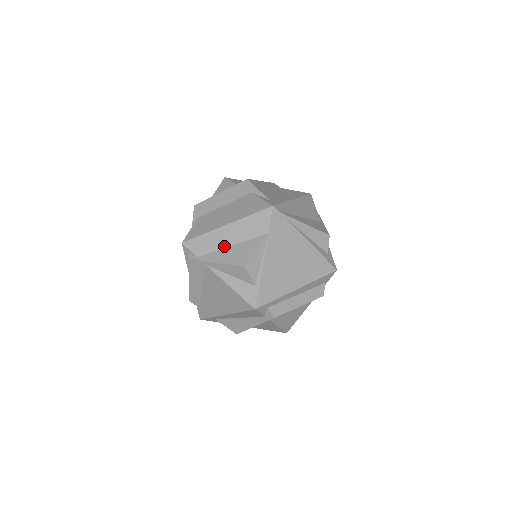
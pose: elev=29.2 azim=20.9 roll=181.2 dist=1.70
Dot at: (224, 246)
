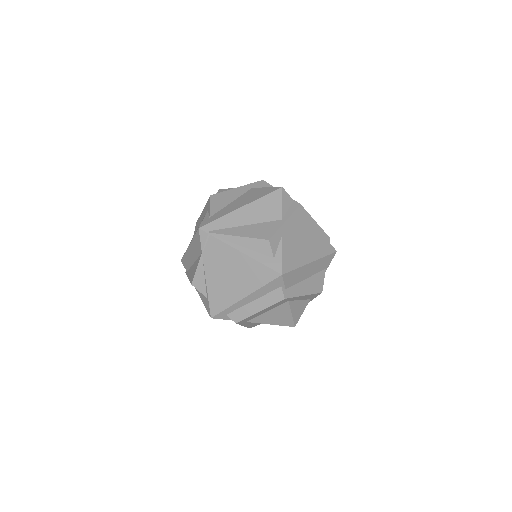
Dot at: (192, 263)
